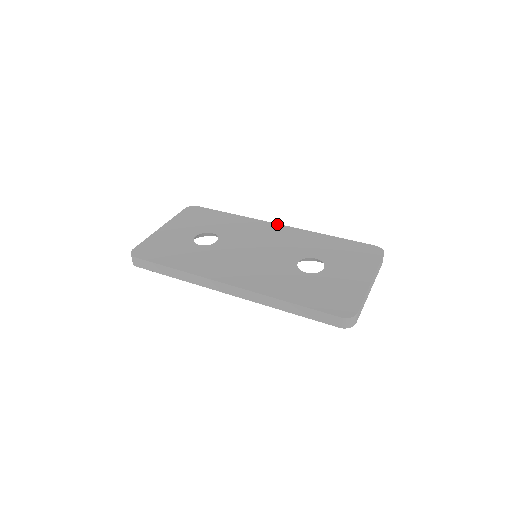
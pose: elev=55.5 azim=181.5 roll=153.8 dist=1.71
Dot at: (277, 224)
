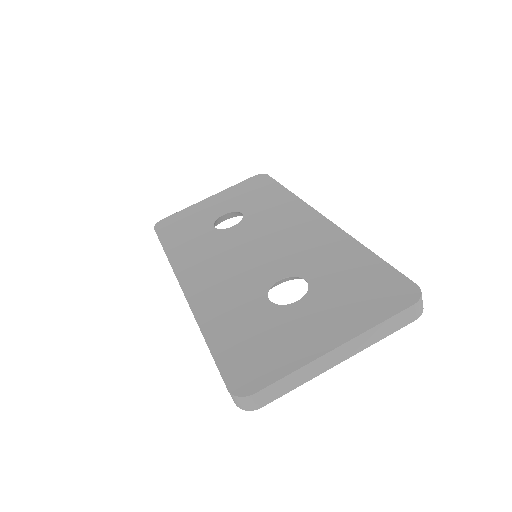
Dot at: (320, 214)
